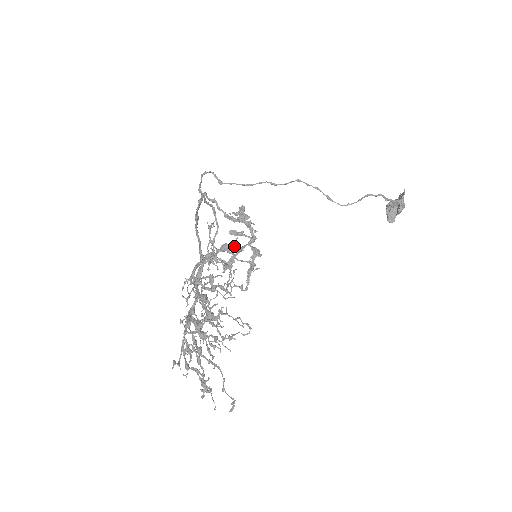
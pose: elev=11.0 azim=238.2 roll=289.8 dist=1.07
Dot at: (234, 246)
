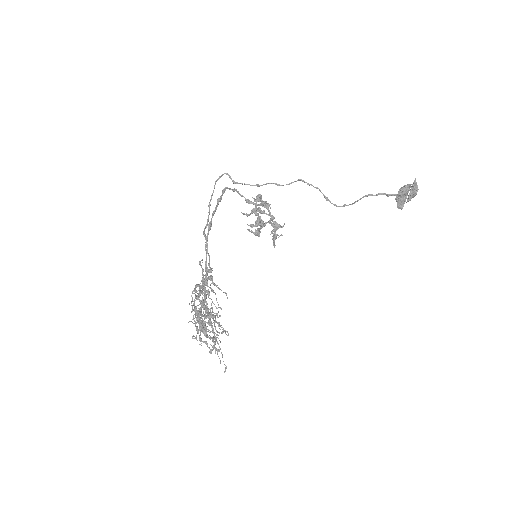
Dot at: (256, 225)
